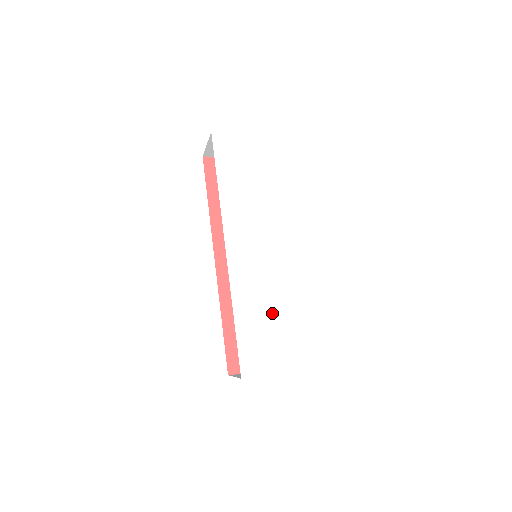
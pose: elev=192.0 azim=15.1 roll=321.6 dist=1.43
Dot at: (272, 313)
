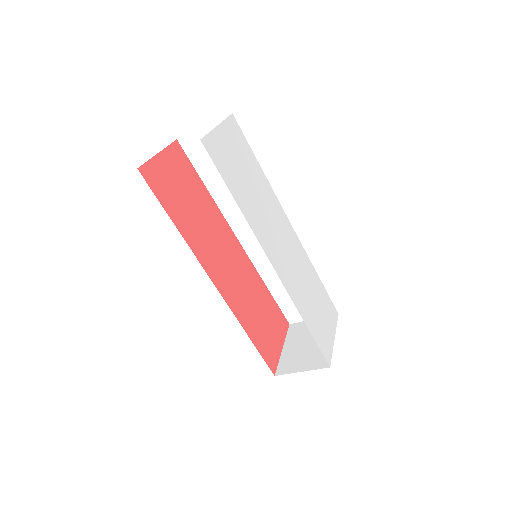
Dot at: (312, 298)
